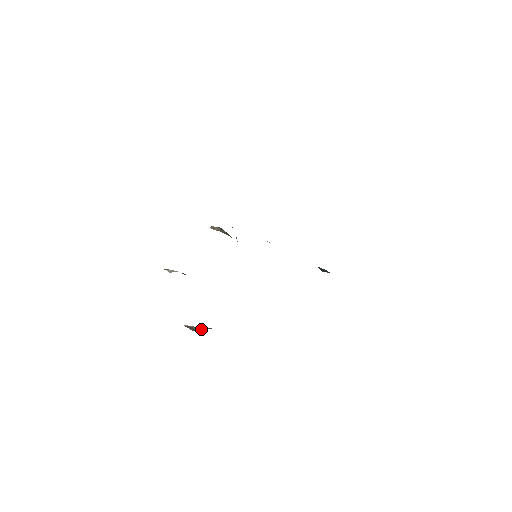
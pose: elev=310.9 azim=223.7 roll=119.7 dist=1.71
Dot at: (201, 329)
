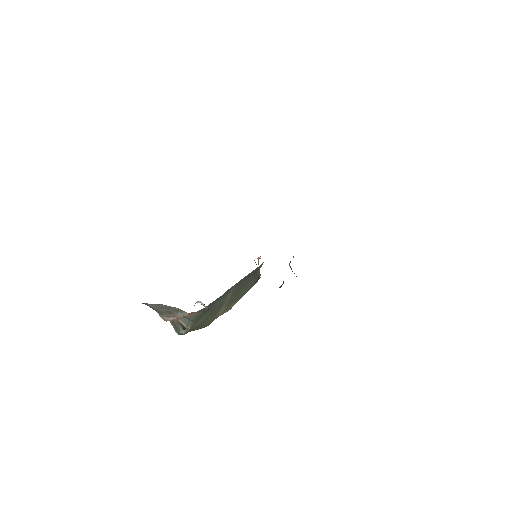
Dot at: (180, 323)
